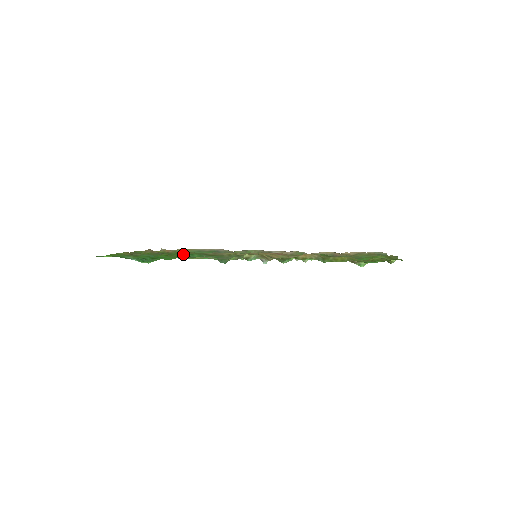
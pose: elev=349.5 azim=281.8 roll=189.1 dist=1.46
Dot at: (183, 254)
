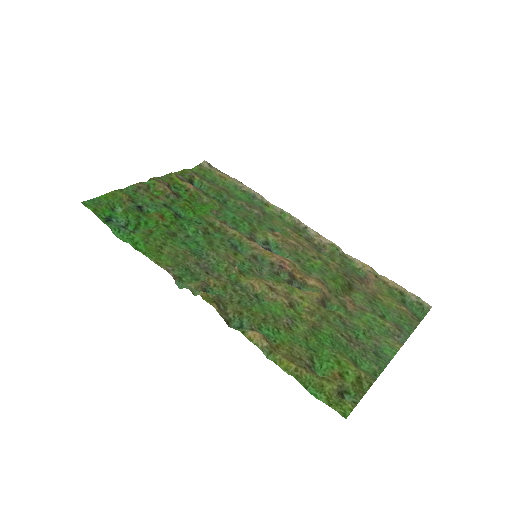
Dot at: (190, 210)
